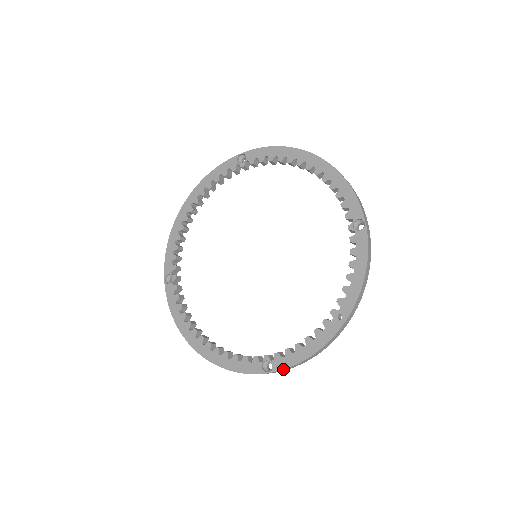
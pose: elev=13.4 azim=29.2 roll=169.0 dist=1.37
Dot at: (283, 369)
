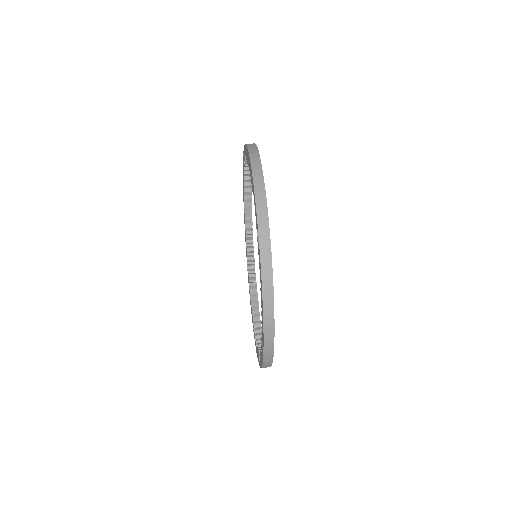
Dot at: (248, 281)
